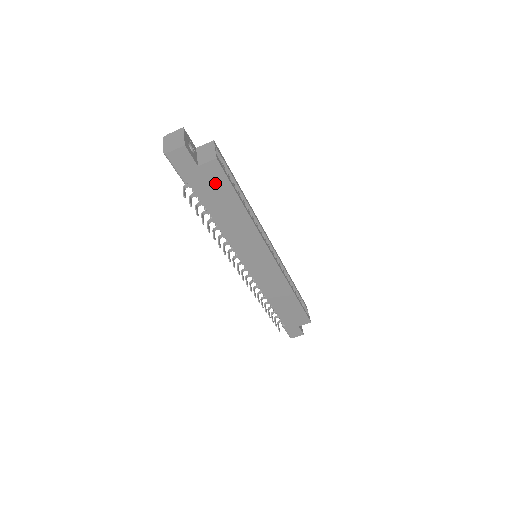
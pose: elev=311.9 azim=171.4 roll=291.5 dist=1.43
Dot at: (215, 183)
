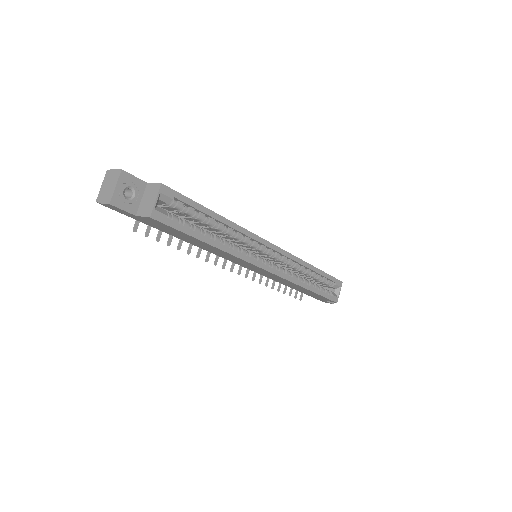
Dot at: (164, 227)
